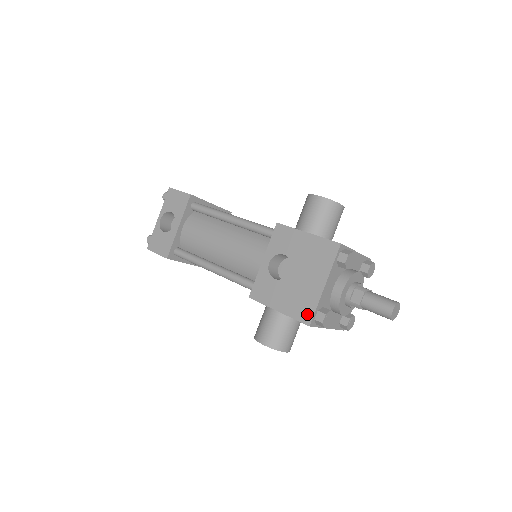
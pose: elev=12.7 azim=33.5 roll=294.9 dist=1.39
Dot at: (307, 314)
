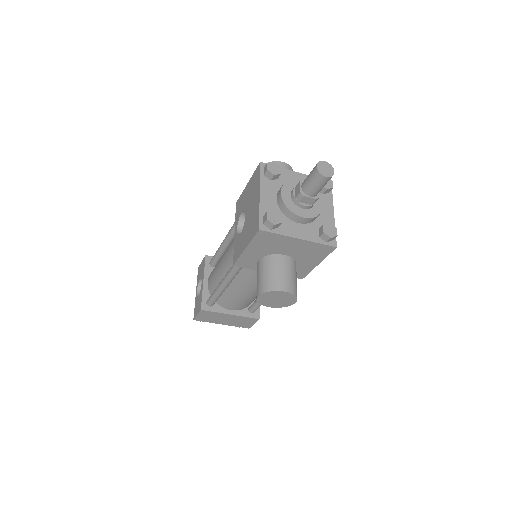
Dot at: (256, 225)
